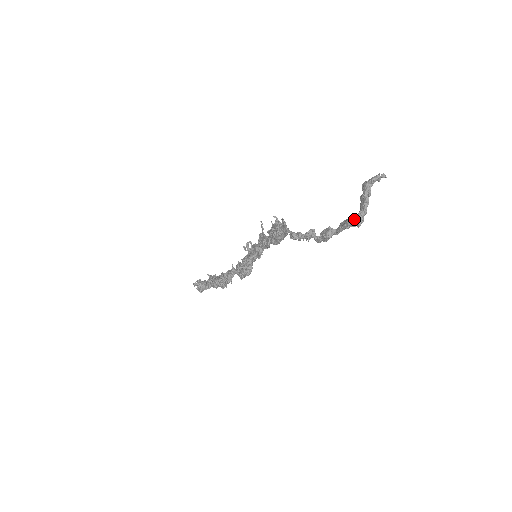
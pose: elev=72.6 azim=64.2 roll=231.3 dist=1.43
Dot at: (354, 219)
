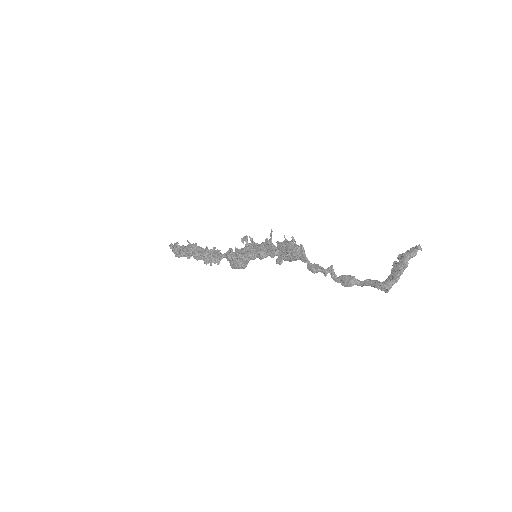
Dot at: (386, 288)
